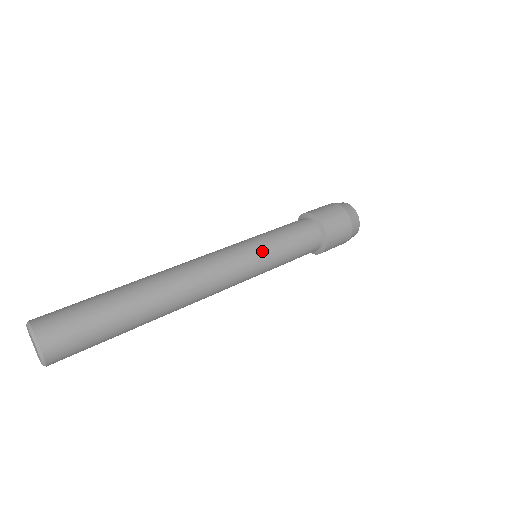
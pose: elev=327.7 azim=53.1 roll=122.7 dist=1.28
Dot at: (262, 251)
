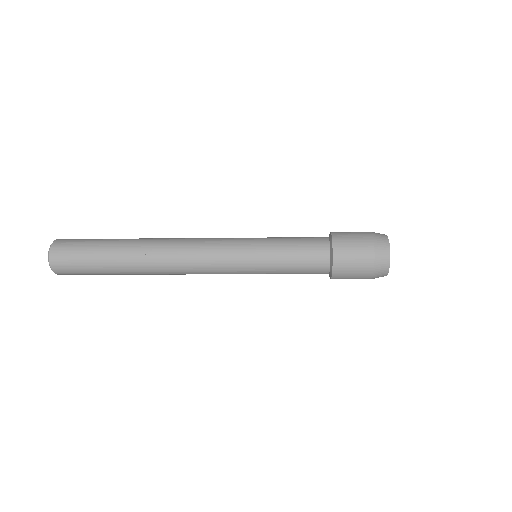
Dot at: (253, 238)
